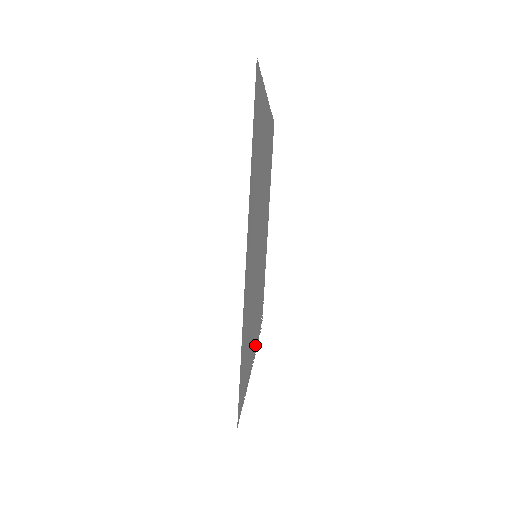
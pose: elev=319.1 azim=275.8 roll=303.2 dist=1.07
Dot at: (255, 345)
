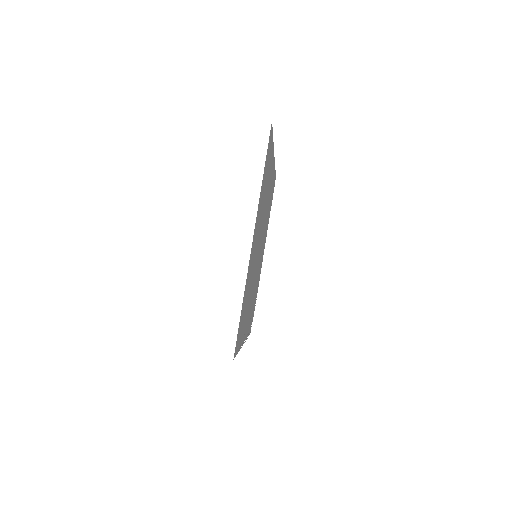
Dot at: occluded
